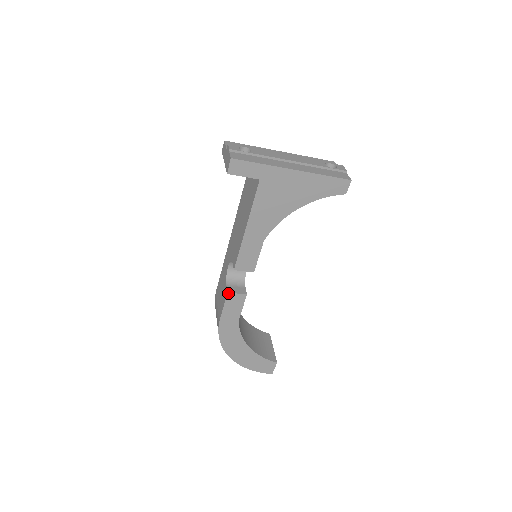
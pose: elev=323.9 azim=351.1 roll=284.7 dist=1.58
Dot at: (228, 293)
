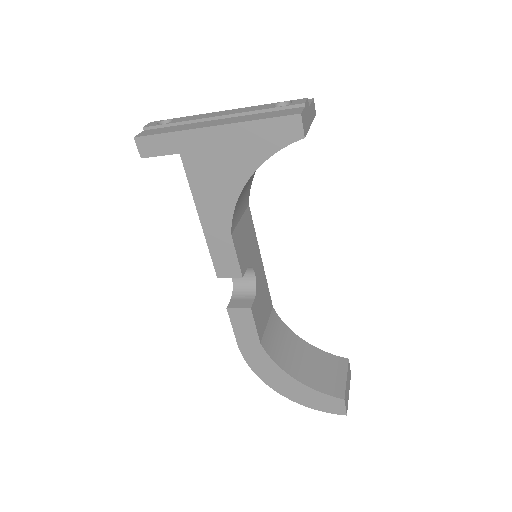
Dot at: (228, 309)
